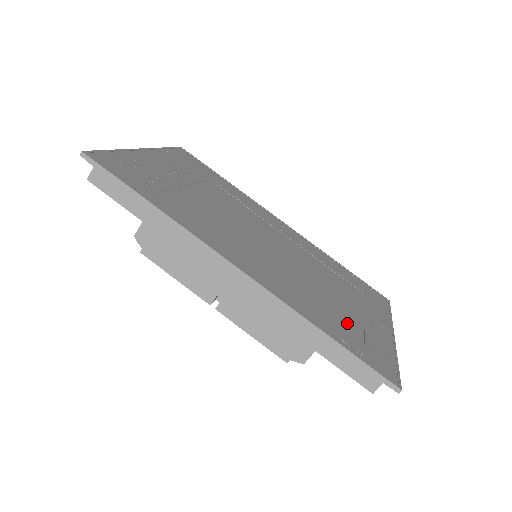
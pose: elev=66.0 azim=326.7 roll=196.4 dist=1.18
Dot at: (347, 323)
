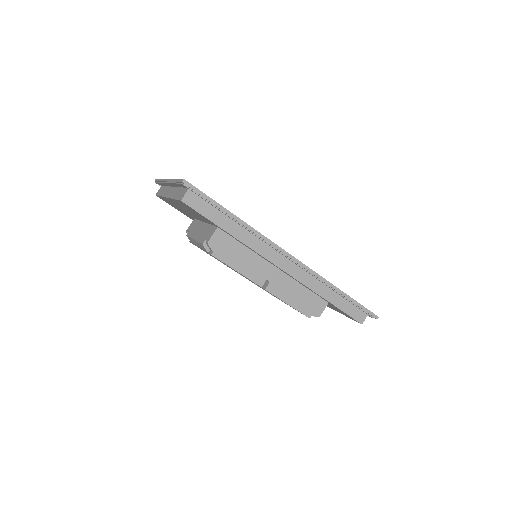
Dot at: occluded
